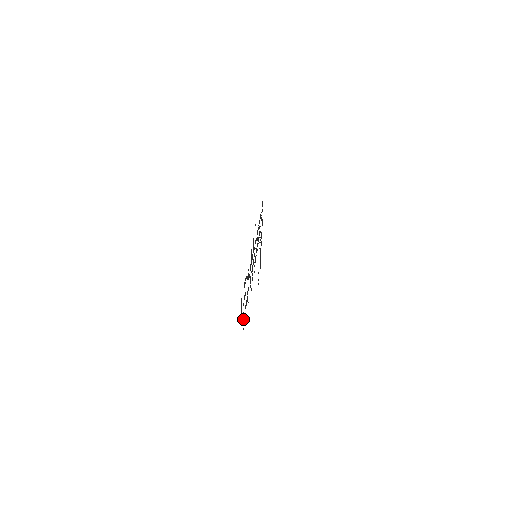
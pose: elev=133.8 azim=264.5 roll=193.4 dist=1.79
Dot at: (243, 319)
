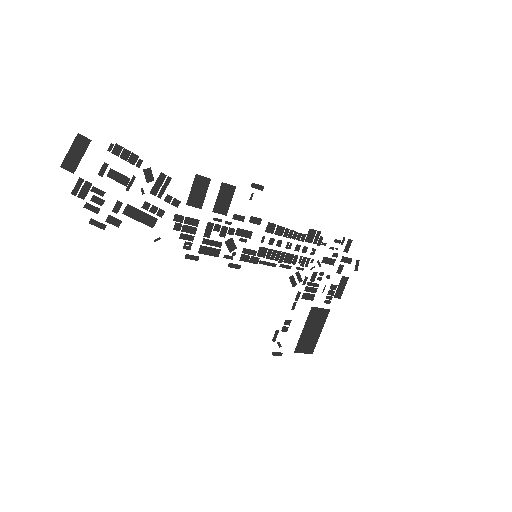
Dot at: (94, 201)
